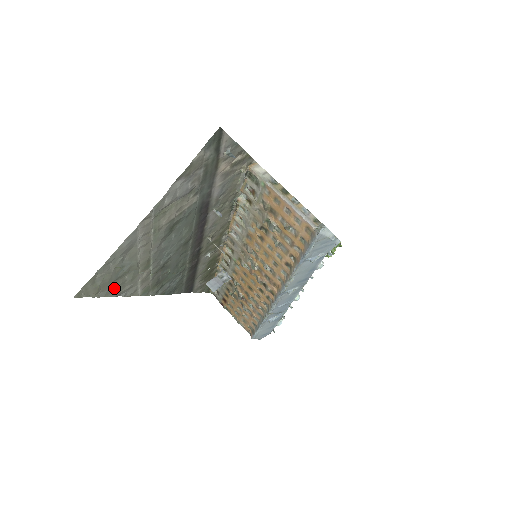
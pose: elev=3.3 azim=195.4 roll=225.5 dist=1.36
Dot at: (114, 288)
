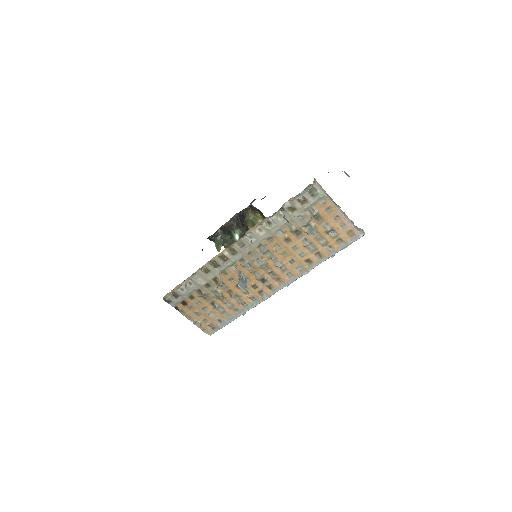
Dot at: occluded
